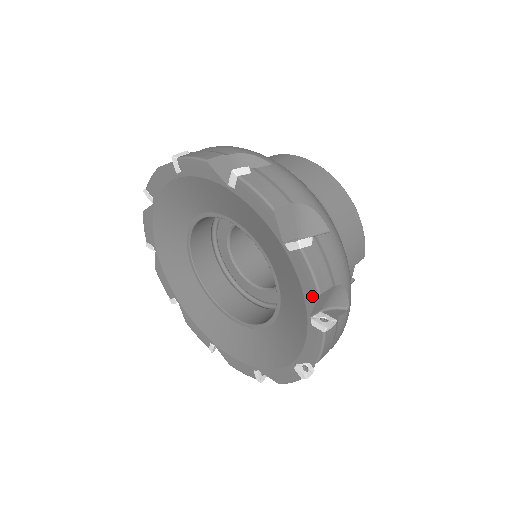
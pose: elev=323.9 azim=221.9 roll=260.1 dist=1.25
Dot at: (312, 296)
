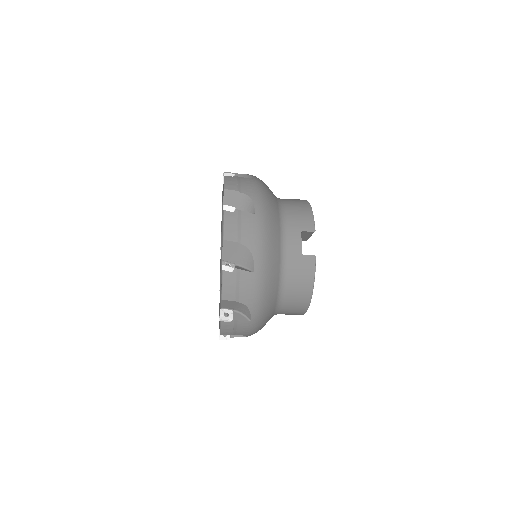
Dot at: (223, 195)
